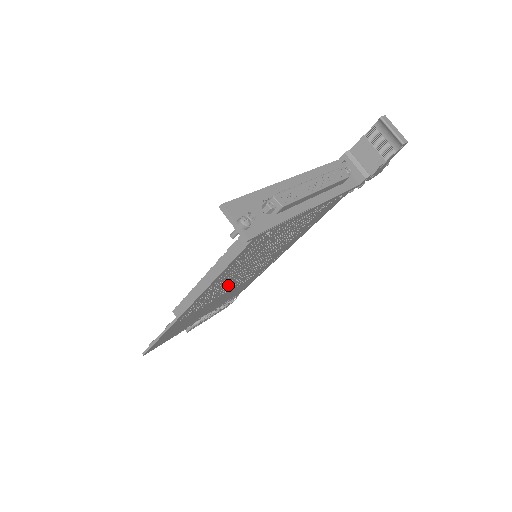
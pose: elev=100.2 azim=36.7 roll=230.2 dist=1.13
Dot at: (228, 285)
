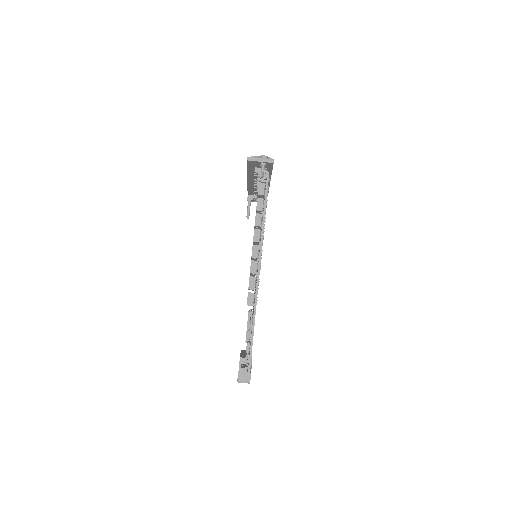
Dot at: occluded
